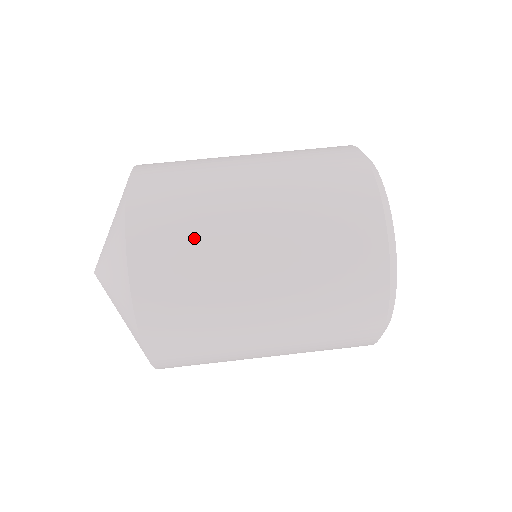
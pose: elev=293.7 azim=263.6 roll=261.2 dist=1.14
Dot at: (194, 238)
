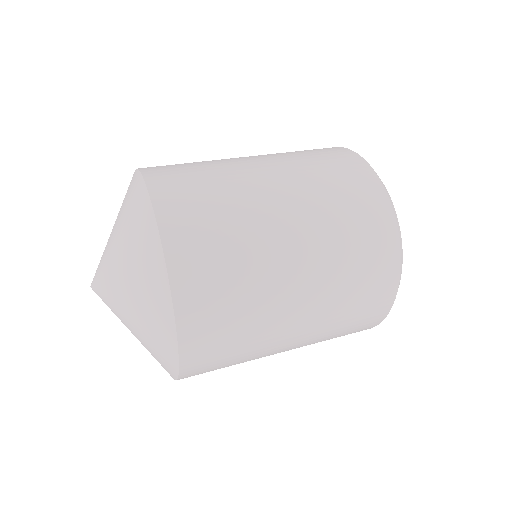
Dot at: (212, 182)
